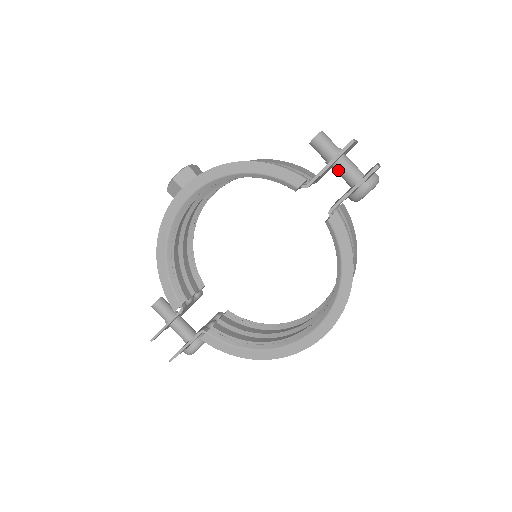
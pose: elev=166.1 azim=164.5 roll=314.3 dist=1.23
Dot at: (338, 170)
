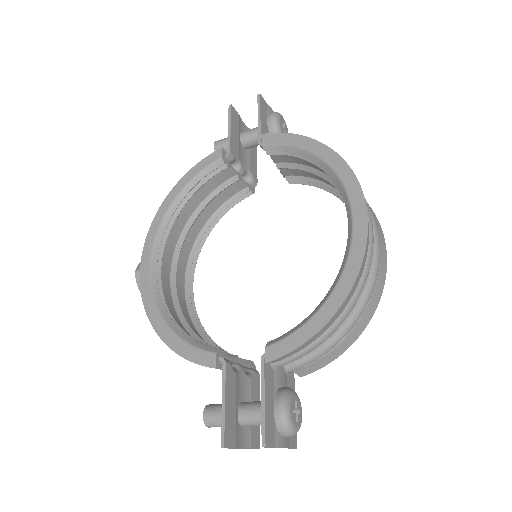
Dot at: (248, 139)
